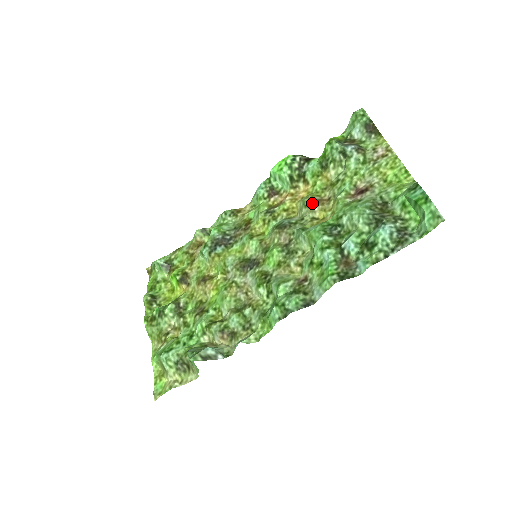
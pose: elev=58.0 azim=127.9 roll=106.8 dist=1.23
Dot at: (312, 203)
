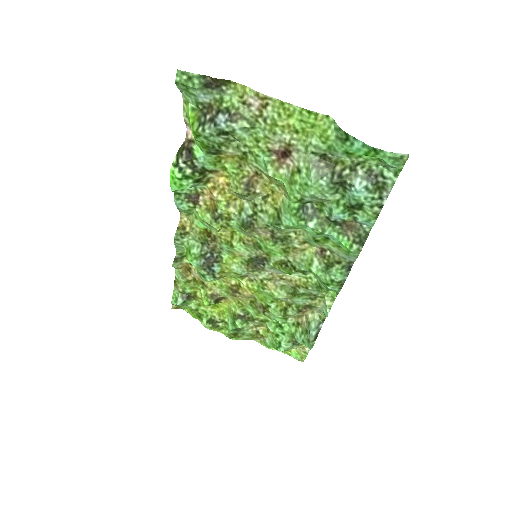
Dot at: (248, 190)
